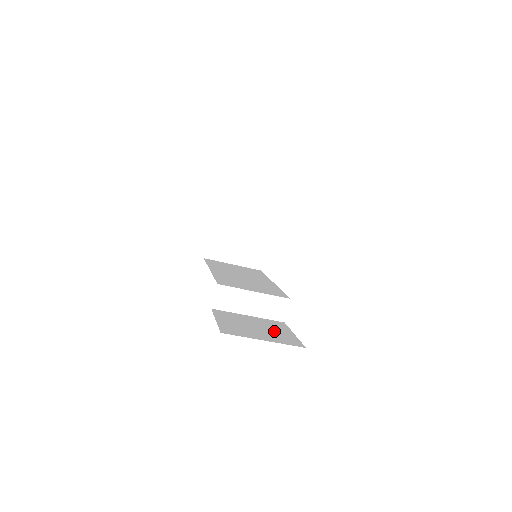
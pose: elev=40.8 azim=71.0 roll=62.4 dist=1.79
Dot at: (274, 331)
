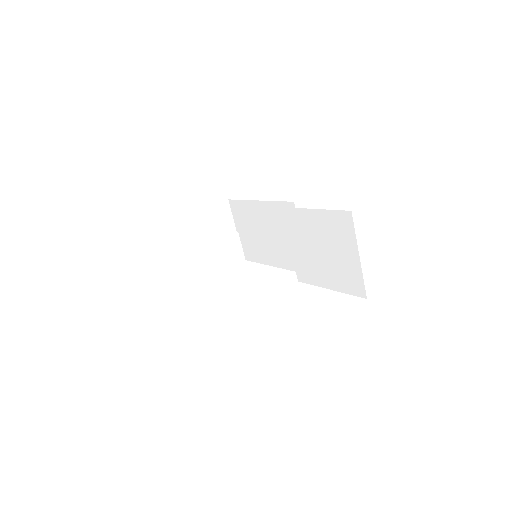
Dot at: occluded
